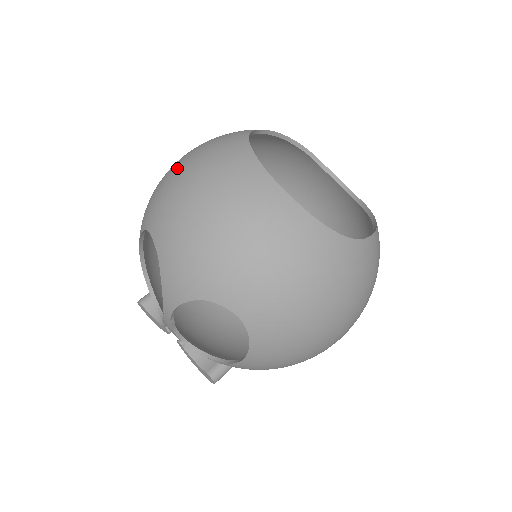
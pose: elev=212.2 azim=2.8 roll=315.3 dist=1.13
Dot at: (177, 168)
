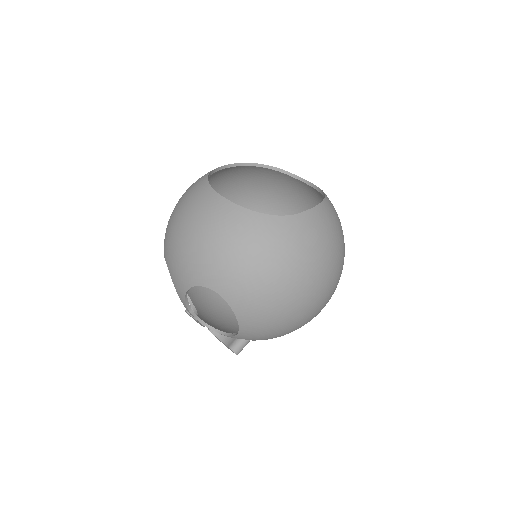
Dot at: occluded
